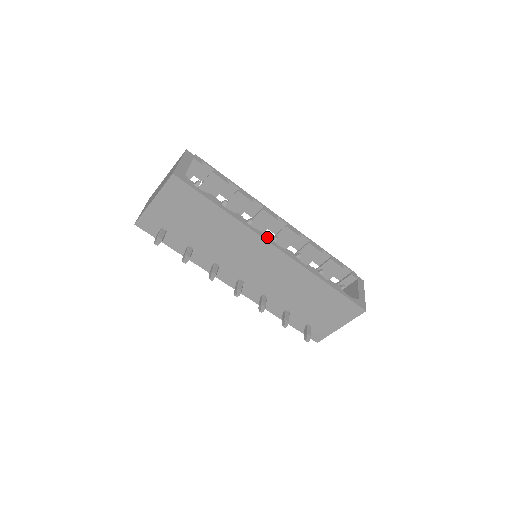
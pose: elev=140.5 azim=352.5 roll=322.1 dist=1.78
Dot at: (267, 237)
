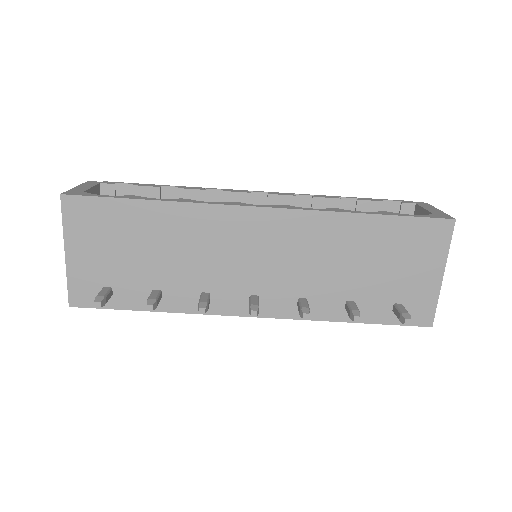
Dot at: (237, 204)
